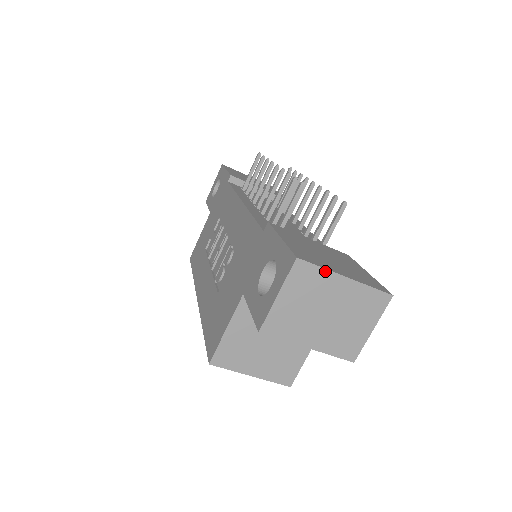
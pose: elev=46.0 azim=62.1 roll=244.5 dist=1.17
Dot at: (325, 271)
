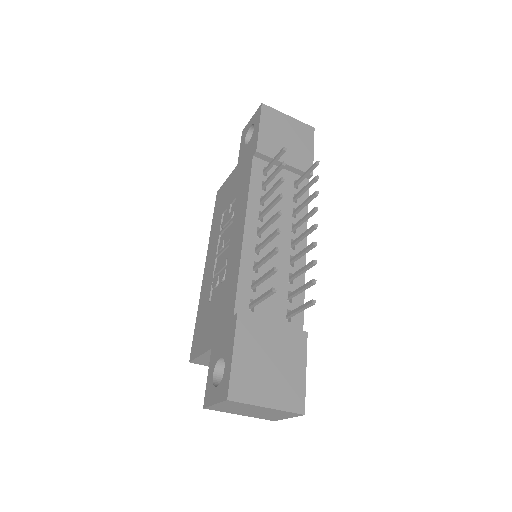
Dot at: (250, 405)
